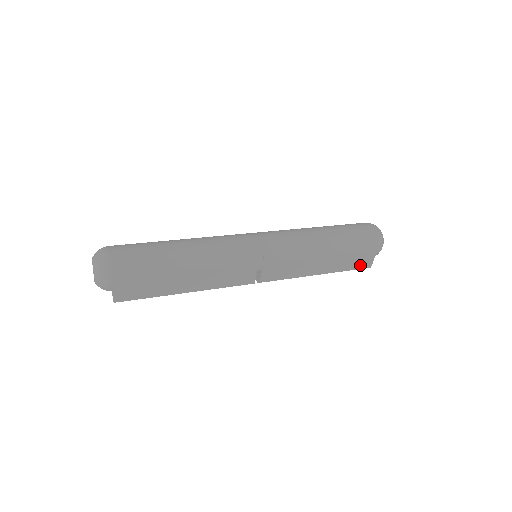
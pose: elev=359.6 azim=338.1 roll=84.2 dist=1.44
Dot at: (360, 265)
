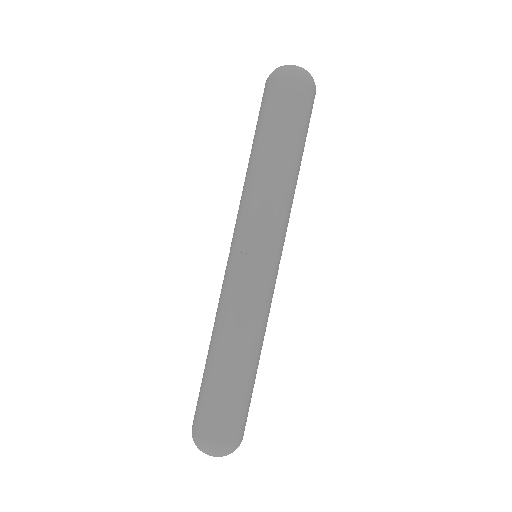
Dot at: occluded
